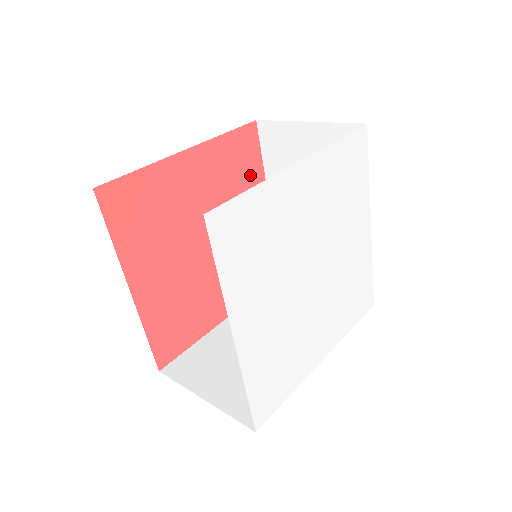
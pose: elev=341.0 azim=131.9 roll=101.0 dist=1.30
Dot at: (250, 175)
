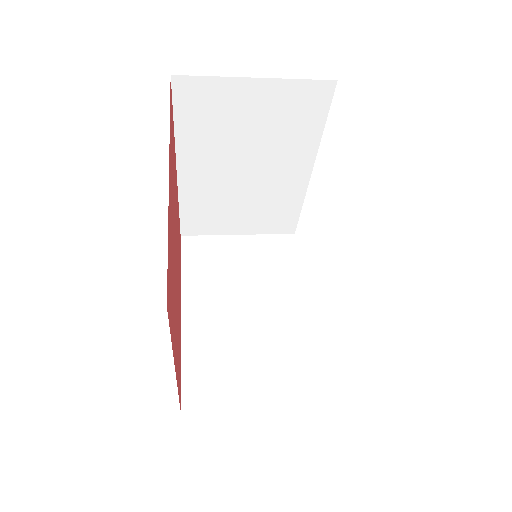
Dot at: occluded
